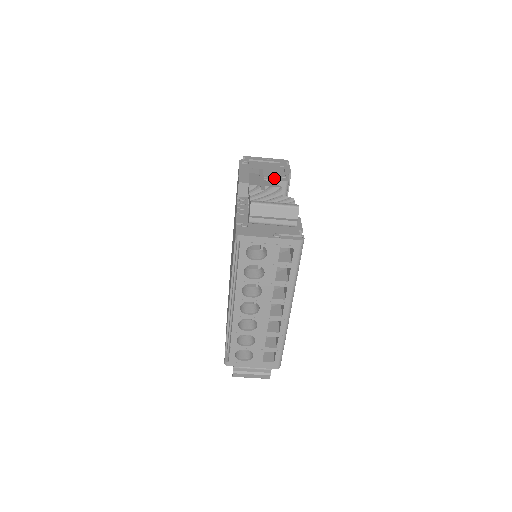
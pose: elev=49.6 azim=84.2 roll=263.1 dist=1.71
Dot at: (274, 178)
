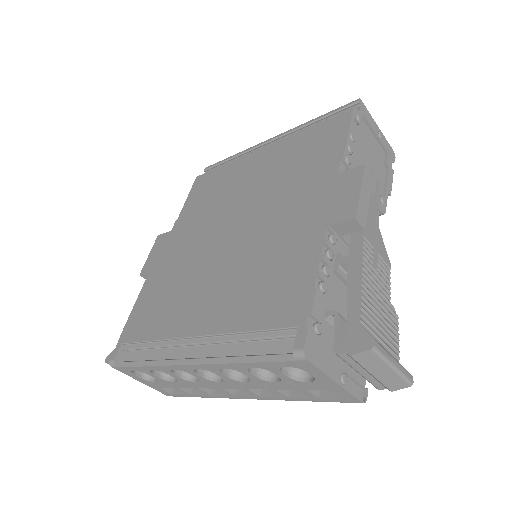
Dot at: occluded
